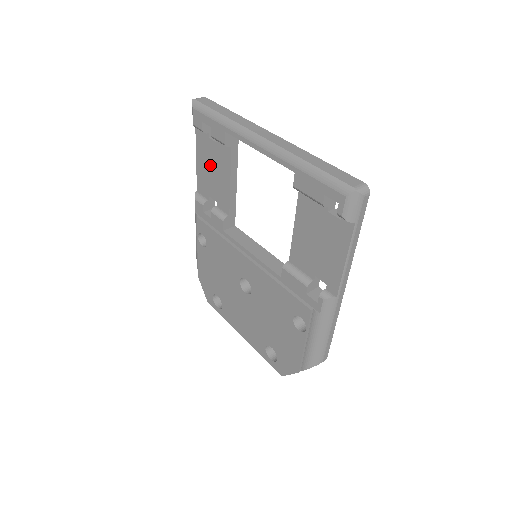
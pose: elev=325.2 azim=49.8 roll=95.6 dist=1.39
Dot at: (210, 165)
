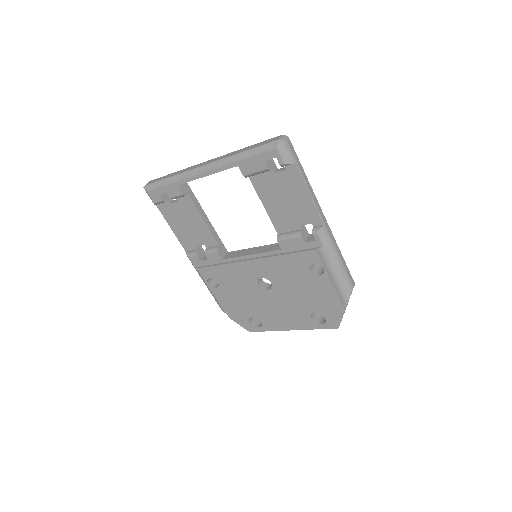
Dot at: (183, 222)
